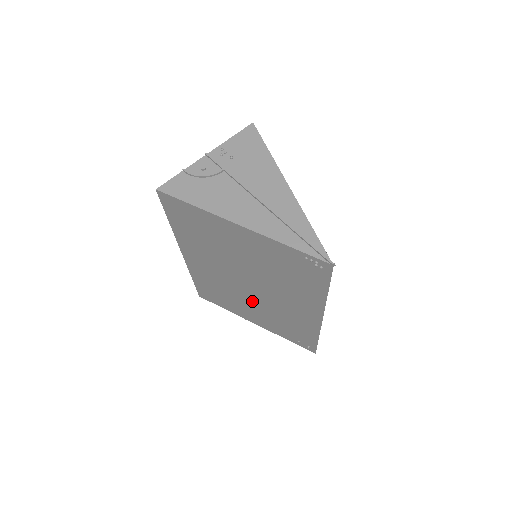
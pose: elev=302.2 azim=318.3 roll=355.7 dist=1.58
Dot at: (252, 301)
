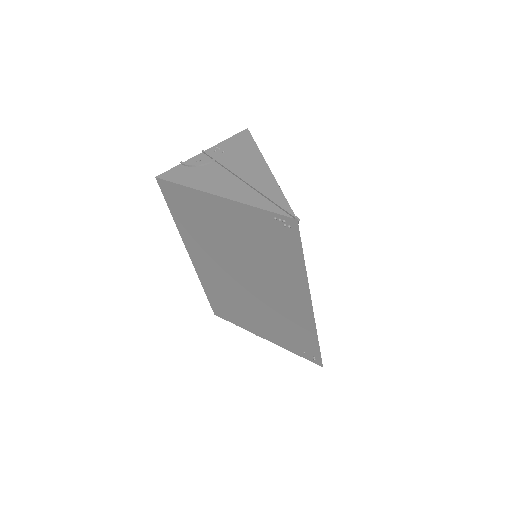
Dot at: (254, 303)
